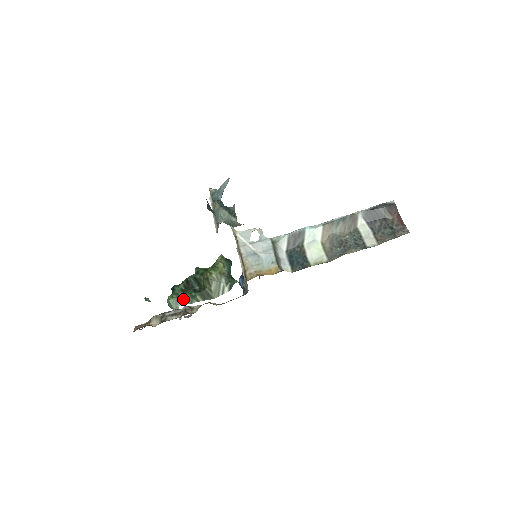
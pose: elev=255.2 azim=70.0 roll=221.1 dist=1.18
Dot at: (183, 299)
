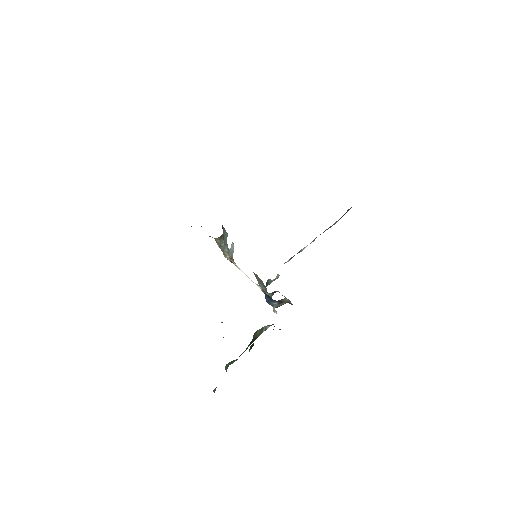
Dot at: (237, 359)
